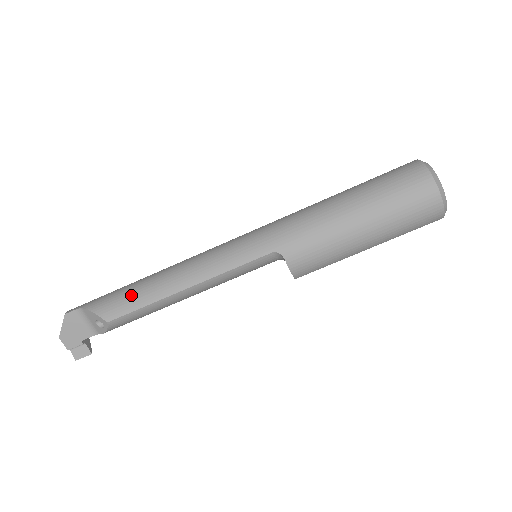
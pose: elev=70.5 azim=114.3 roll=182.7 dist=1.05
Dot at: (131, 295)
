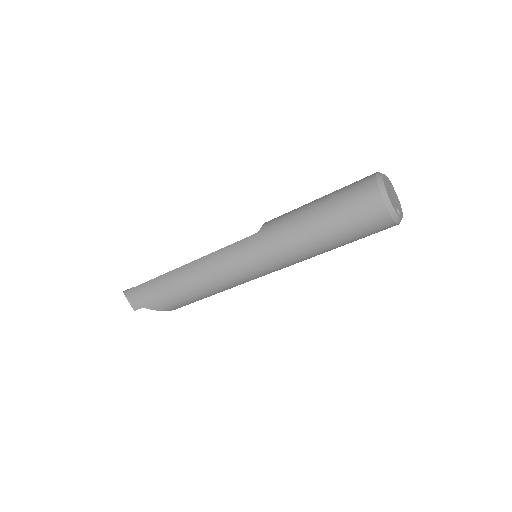
Dot at: (182, 302)
